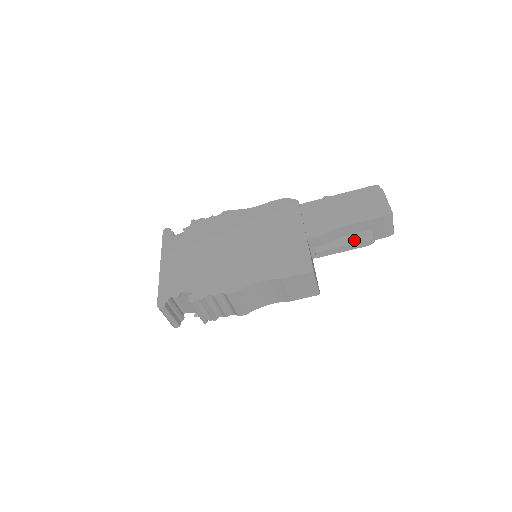
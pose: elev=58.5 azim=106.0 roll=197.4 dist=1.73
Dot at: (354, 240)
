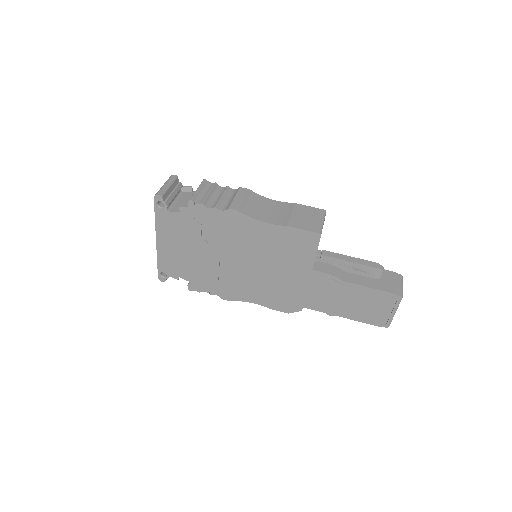
Dot at: occluded
